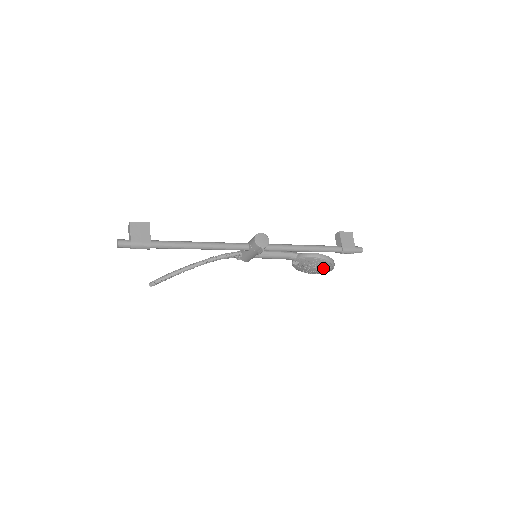
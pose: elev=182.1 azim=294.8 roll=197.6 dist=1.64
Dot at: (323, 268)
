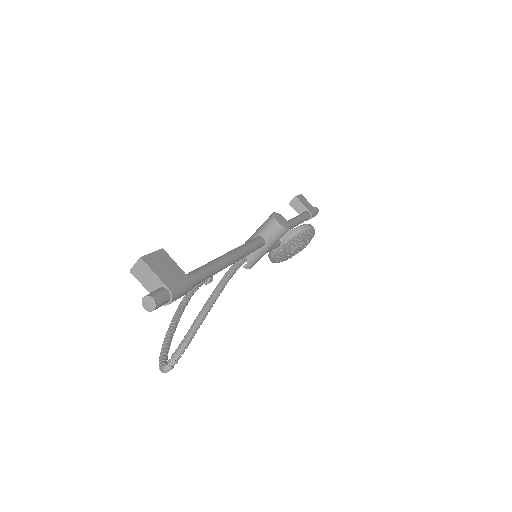
Dot at: (305, 243)
